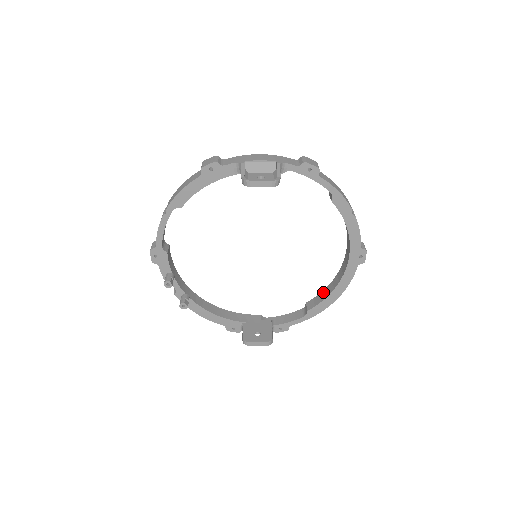
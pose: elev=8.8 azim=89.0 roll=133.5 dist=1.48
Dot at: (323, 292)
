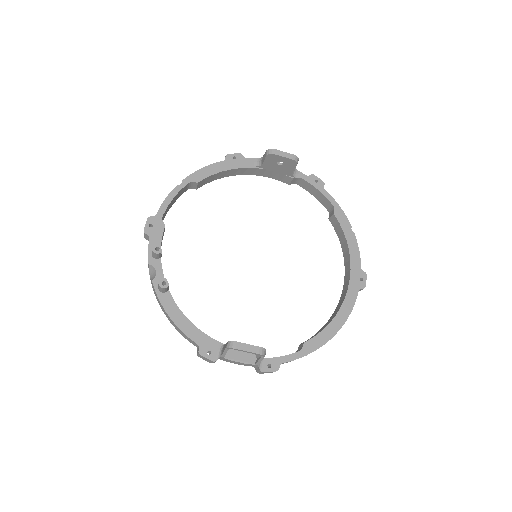
Dot at: (320, 329)
